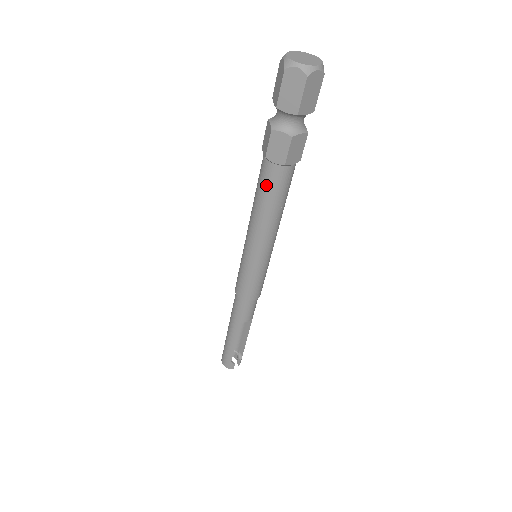
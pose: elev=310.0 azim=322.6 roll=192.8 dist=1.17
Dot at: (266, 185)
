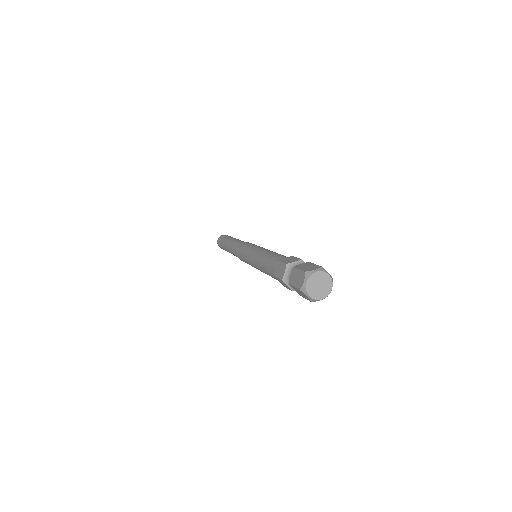
Dot at: (270, 274)
